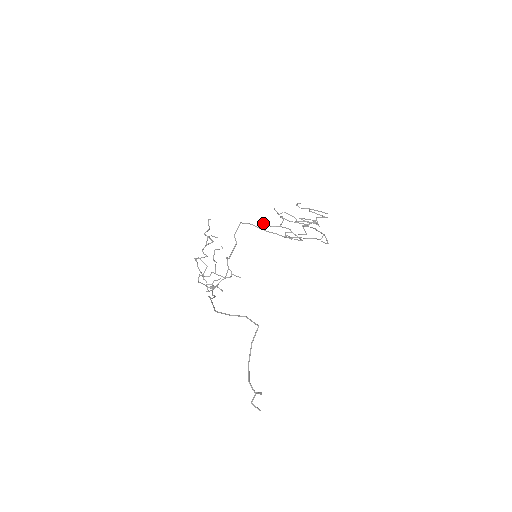
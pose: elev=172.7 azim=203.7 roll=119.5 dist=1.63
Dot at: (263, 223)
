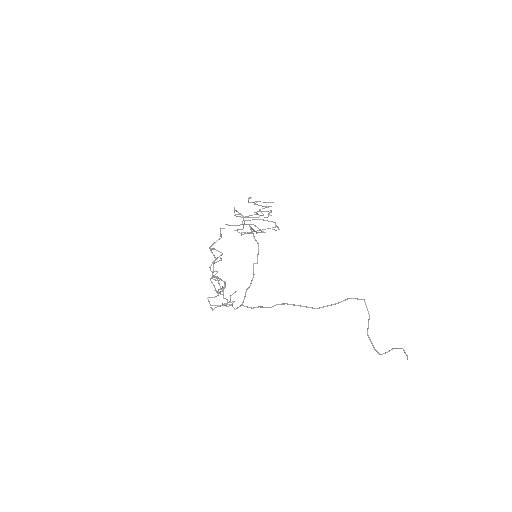
Dot at: occluded
